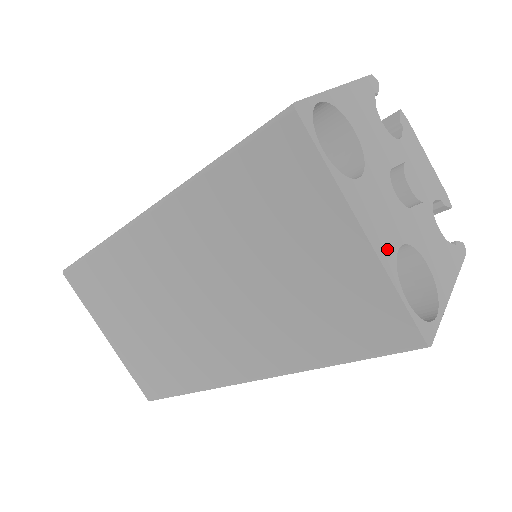
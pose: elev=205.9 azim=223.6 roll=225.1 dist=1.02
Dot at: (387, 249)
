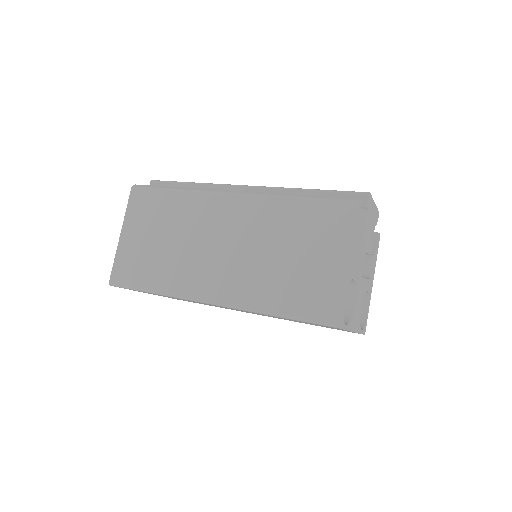
Dot at: (359, 321)
